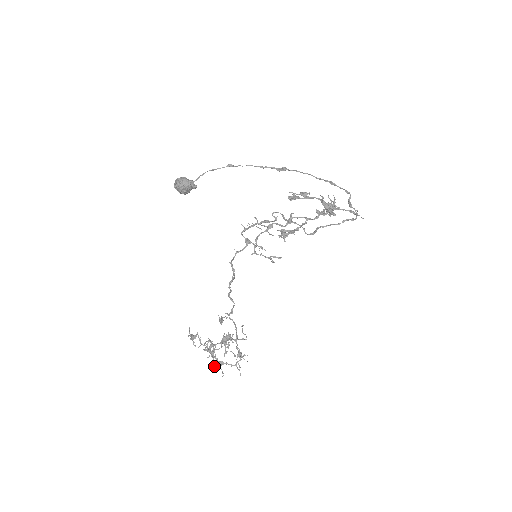
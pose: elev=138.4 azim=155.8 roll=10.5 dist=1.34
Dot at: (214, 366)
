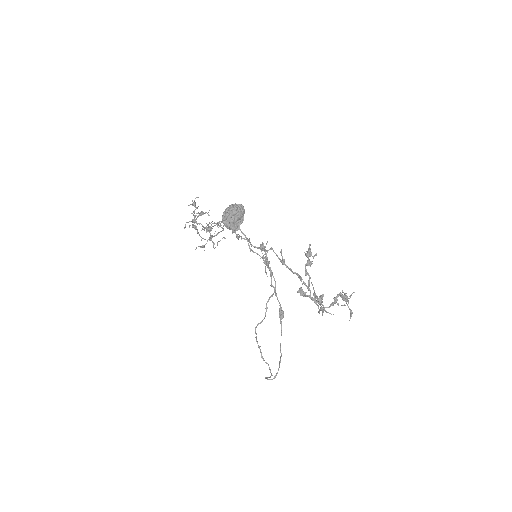
Dot at: (190, 225)
